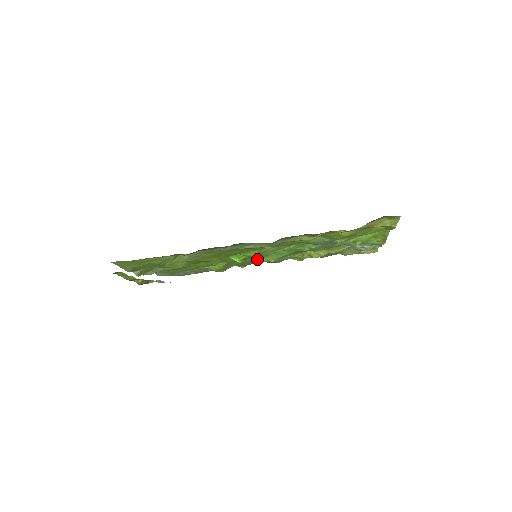
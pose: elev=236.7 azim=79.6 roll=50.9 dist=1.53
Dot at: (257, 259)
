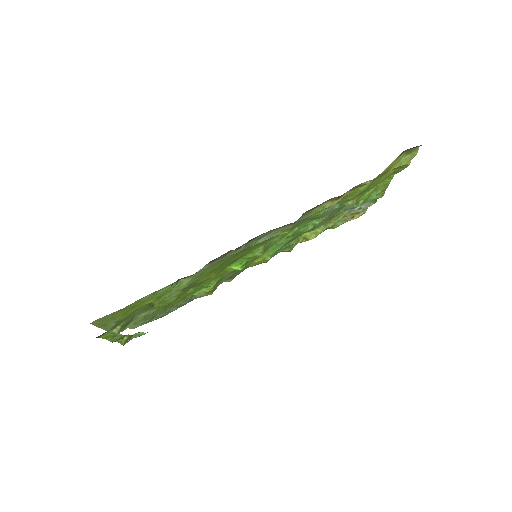
Dot at: (251, 262)
